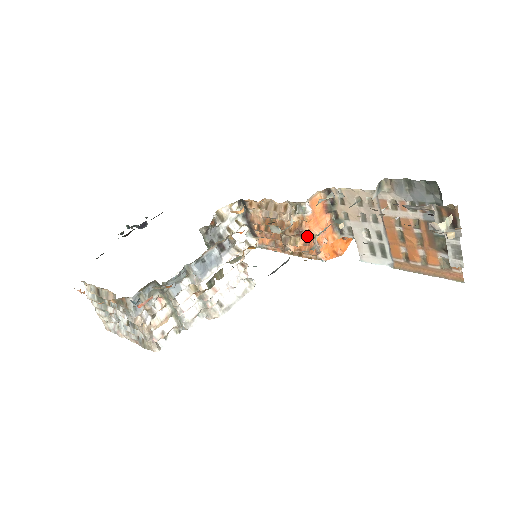
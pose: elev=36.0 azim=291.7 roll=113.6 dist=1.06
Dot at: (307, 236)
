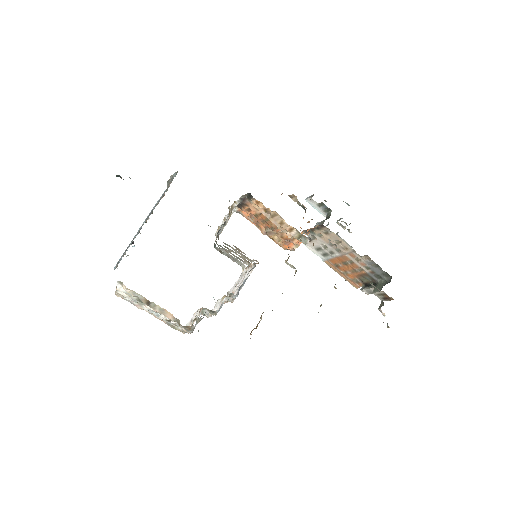
Dot at: (291, 242)
